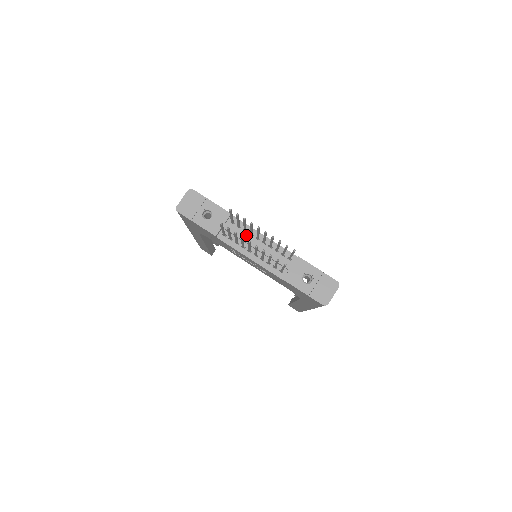
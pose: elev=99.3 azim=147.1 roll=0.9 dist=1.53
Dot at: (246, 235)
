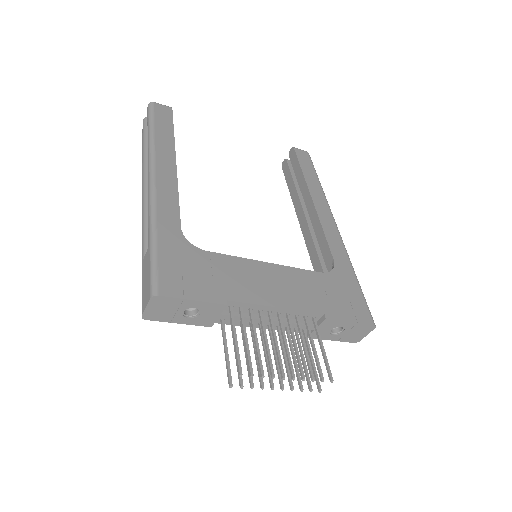
Dot at: (252, 313)
